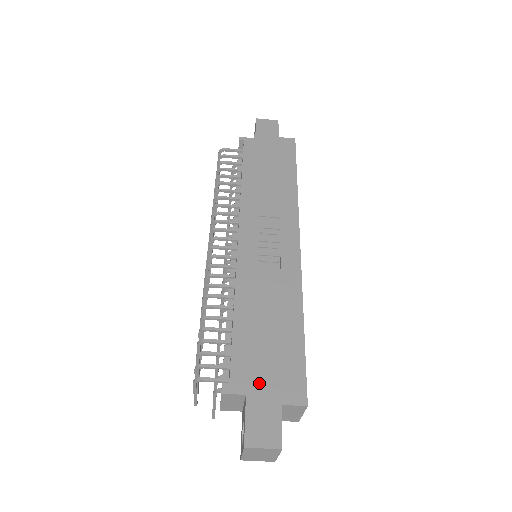
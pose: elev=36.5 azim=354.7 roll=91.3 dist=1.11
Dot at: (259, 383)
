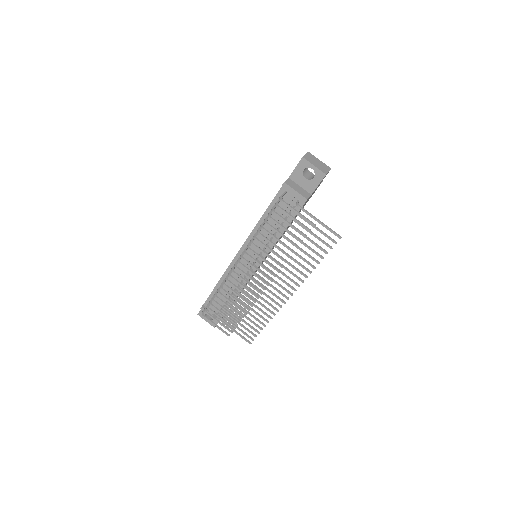
Dot at: occluded
